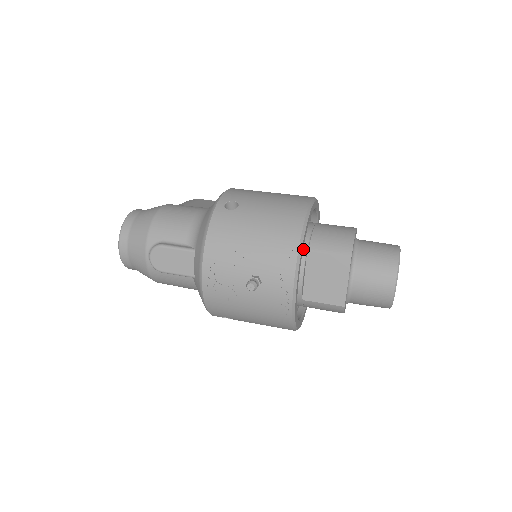
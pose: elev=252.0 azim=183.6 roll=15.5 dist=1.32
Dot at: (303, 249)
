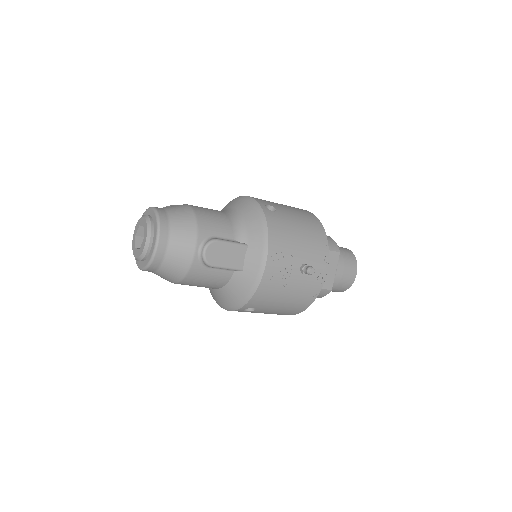
Dot at: occluded
